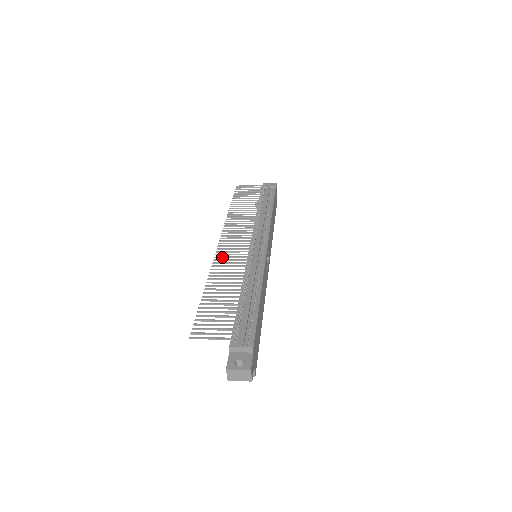
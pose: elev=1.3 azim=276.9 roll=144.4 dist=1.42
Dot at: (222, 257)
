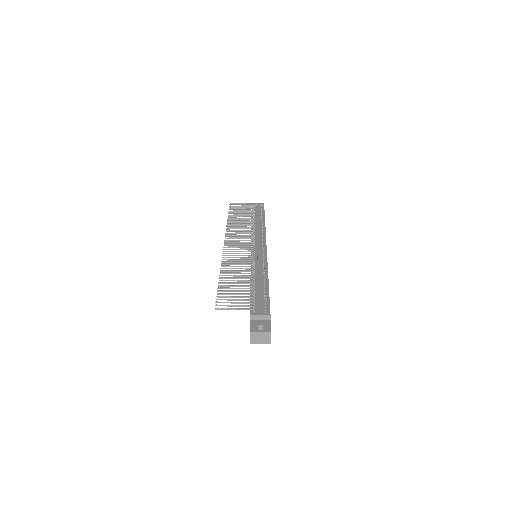
Dot at: (230, 253)
